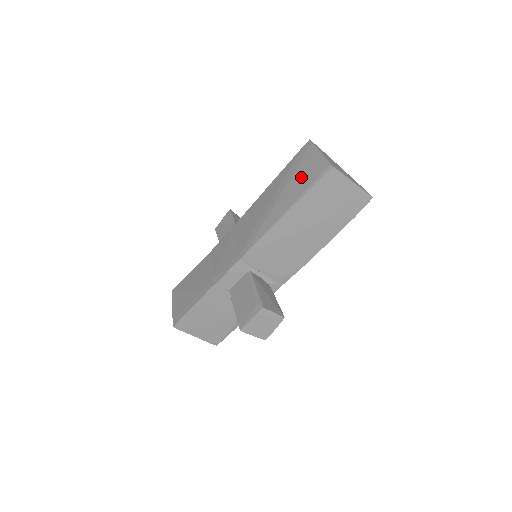
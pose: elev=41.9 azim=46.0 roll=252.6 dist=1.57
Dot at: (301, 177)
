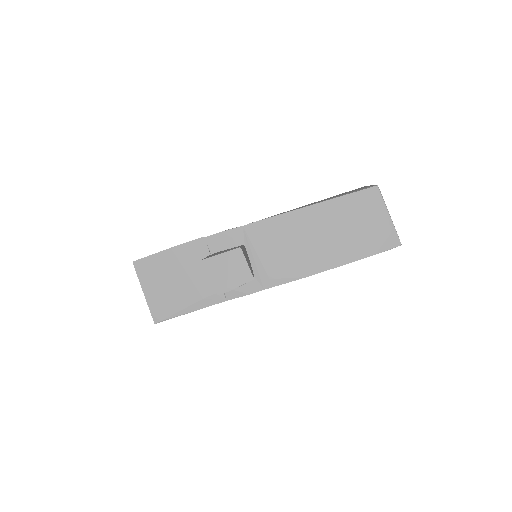
Dot at: occluded
